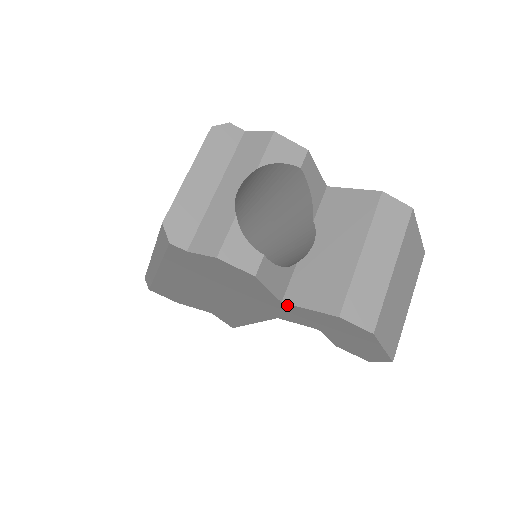
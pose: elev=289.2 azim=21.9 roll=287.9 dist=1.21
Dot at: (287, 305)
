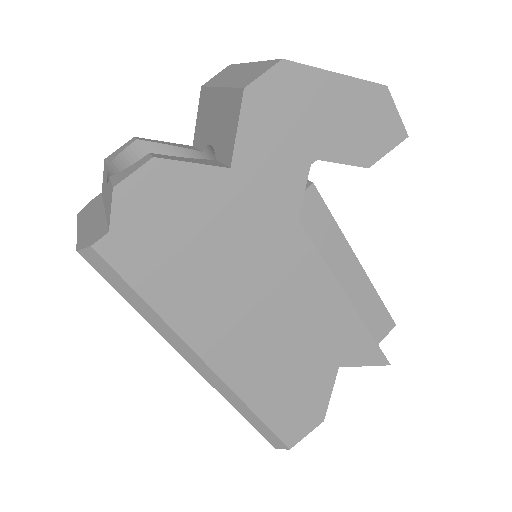
Dot at: (237, 164)
